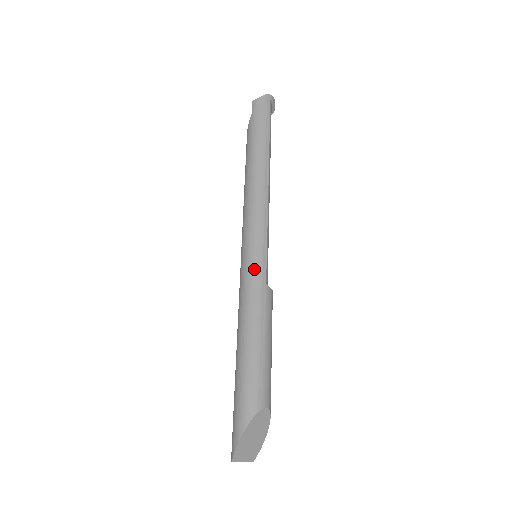
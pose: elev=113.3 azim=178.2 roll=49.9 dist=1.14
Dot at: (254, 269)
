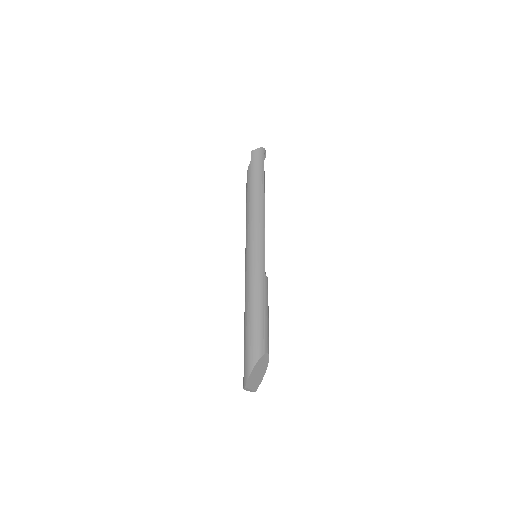
Dot at: (257, 263)
